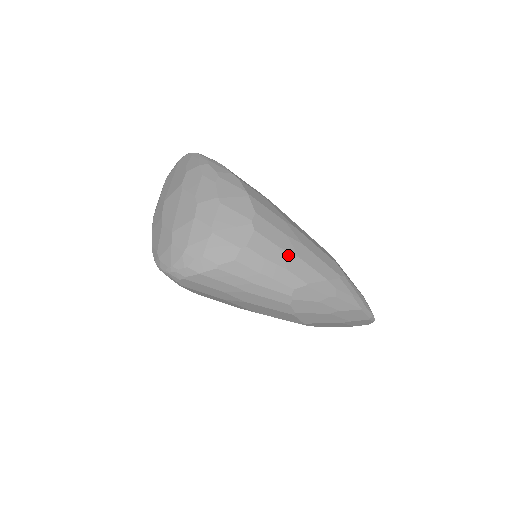
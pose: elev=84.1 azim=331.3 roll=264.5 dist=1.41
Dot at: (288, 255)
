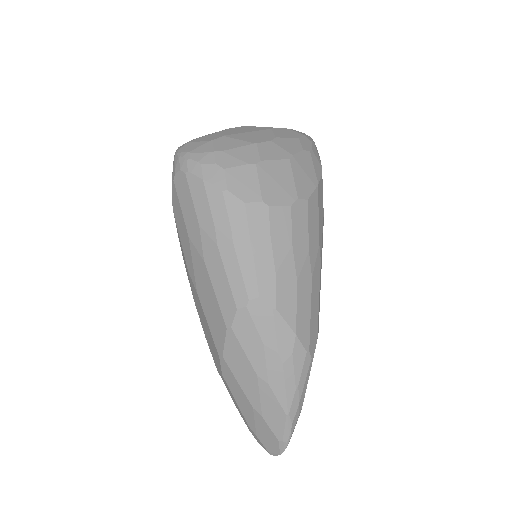
Dot at: (291, 264)
